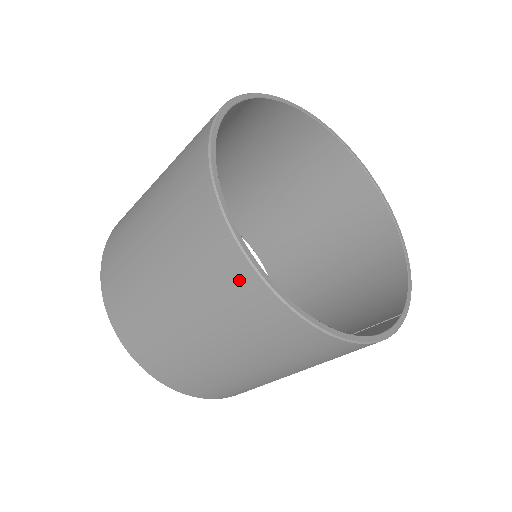
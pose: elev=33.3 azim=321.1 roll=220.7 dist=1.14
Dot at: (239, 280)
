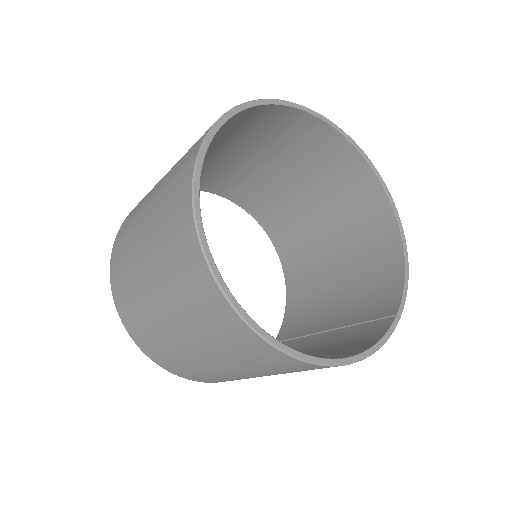
Dot at: (236, 330)
